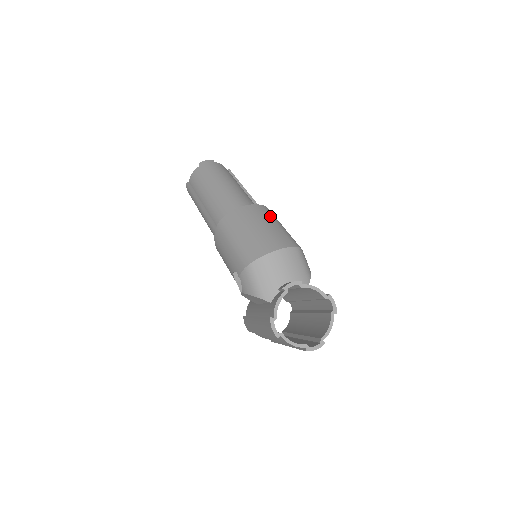
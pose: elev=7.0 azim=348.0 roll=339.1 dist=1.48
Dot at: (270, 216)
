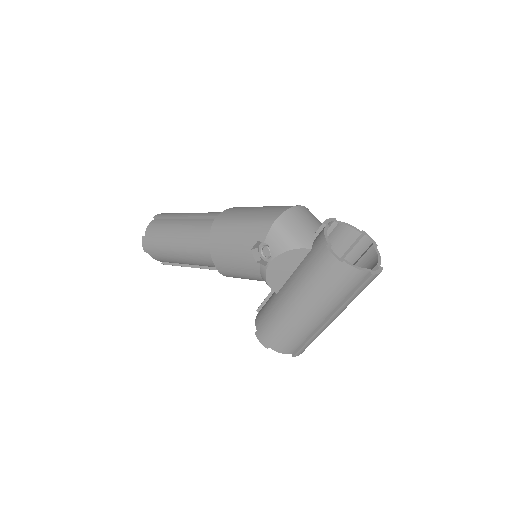
Dot at: occluded
